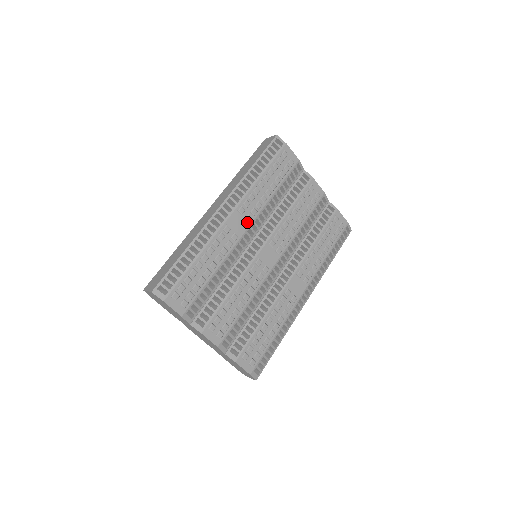
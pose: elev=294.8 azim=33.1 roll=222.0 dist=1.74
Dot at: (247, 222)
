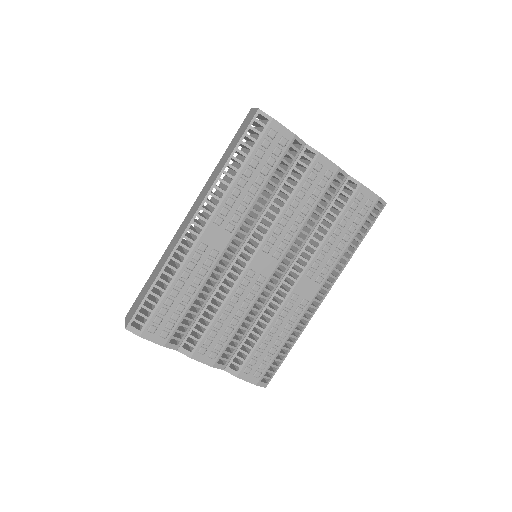
Dot at: (229, 232)
